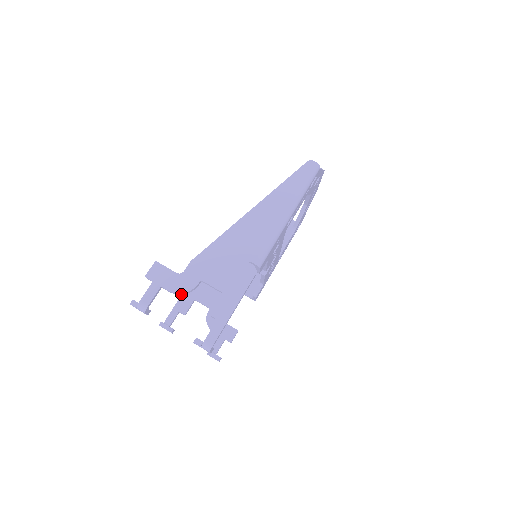
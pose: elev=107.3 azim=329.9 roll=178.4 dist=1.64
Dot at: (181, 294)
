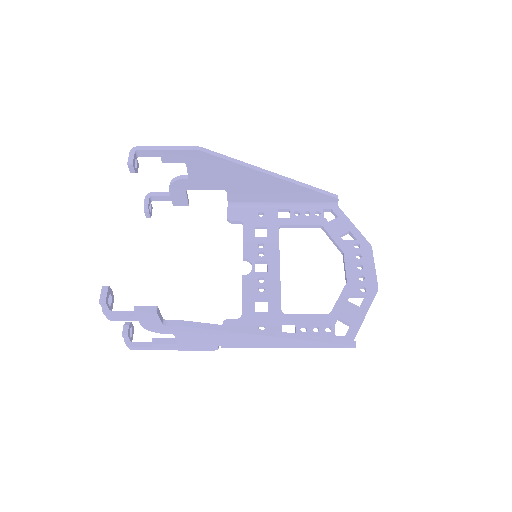
Dot at: occluded
